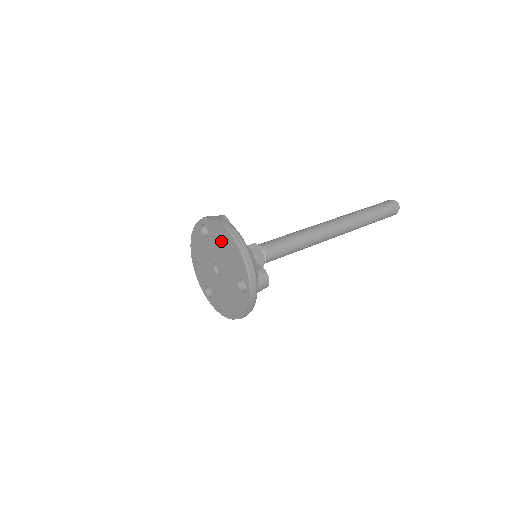
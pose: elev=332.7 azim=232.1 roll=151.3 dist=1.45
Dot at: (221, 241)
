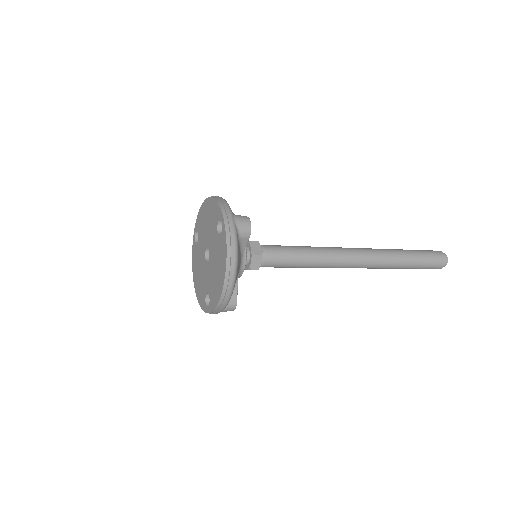
Dot at: (204, 219)
